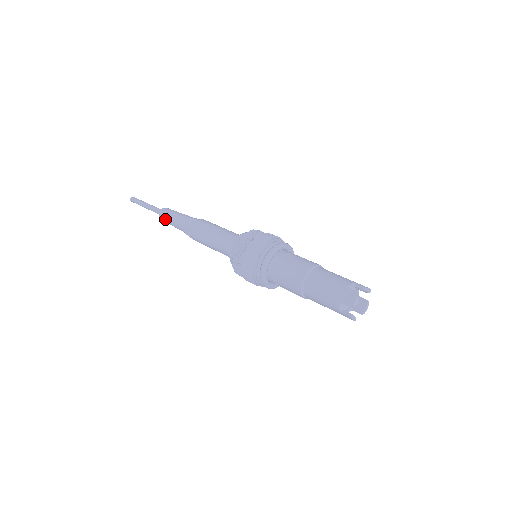
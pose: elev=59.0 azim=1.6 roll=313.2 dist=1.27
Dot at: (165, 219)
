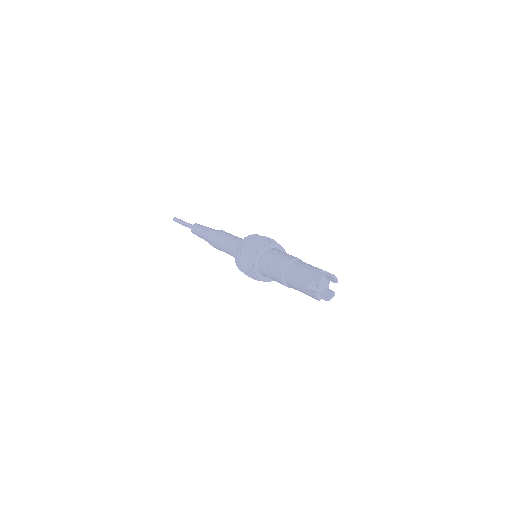
Dot at: occluded
